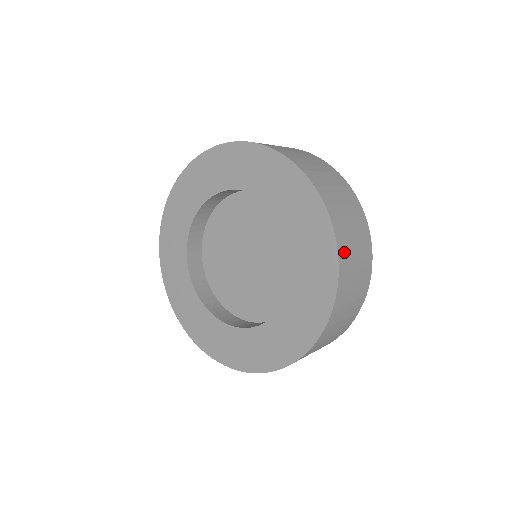
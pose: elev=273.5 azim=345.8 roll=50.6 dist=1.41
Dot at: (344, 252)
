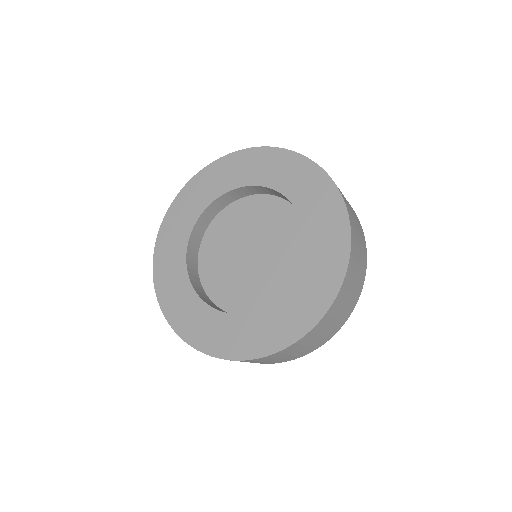
Dot at: (314, 332)
